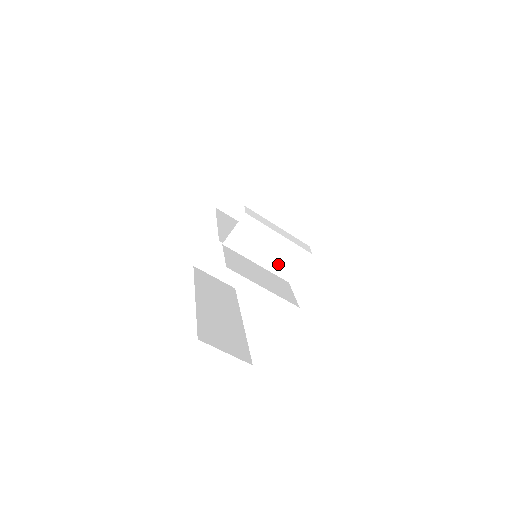
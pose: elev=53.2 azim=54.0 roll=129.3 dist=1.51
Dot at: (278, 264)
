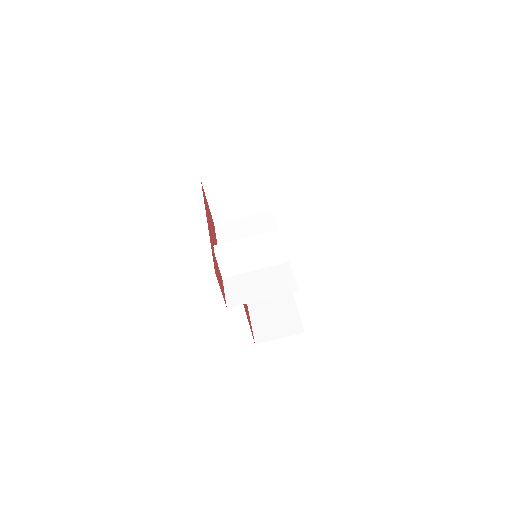
Dot at: (269, 260)
